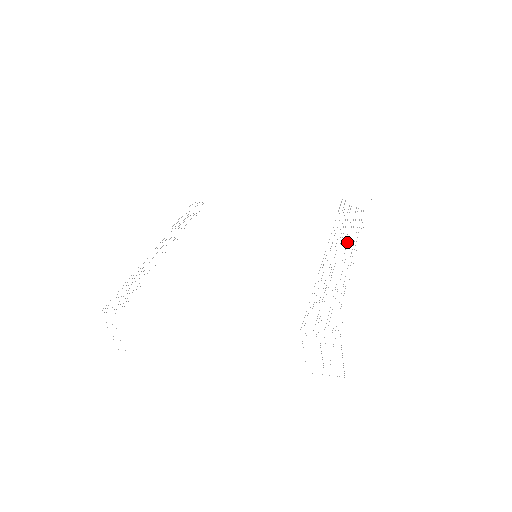
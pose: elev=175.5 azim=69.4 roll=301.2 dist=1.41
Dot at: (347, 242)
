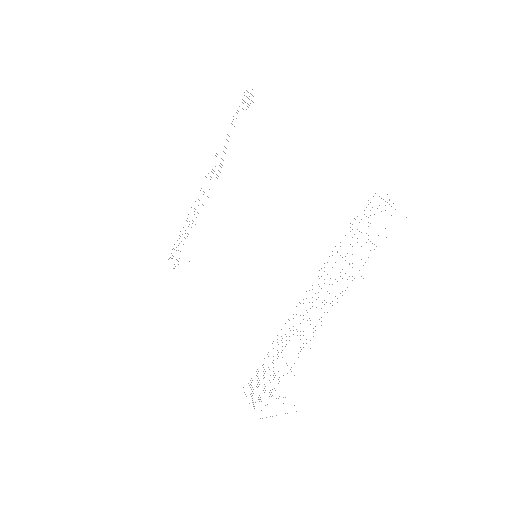
Dot at: (324, 300)
